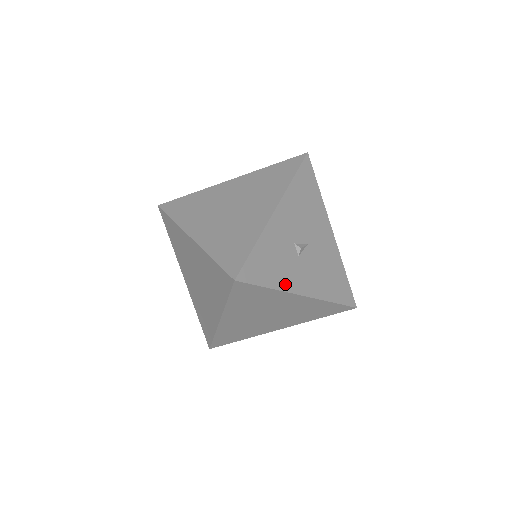
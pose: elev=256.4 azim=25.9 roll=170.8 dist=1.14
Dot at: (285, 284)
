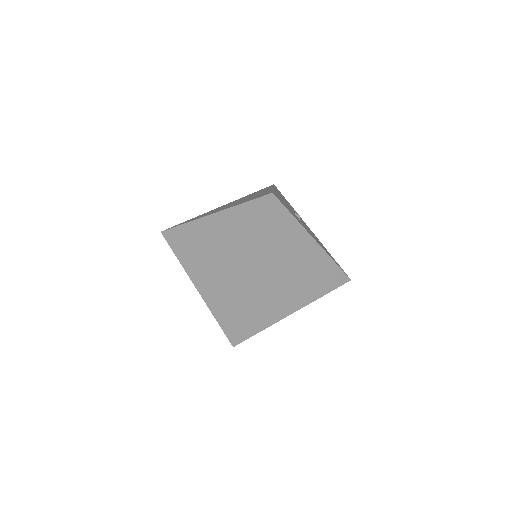
Dot at: (301, 224)
